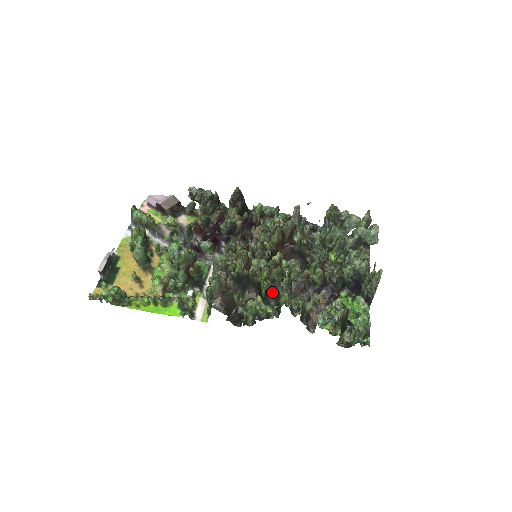
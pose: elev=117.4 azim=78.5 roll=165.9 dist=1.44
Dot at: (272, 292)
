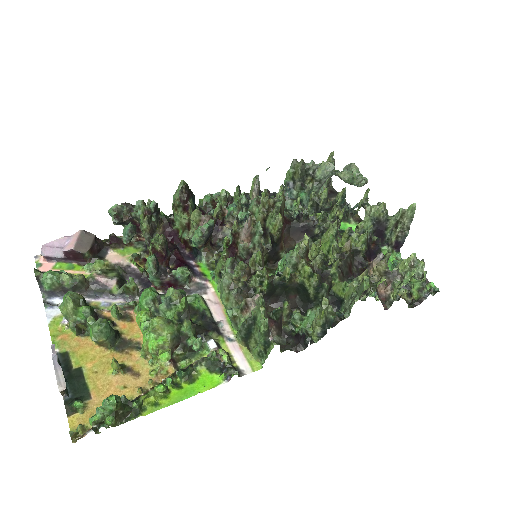
Dot at: (327, 286)
